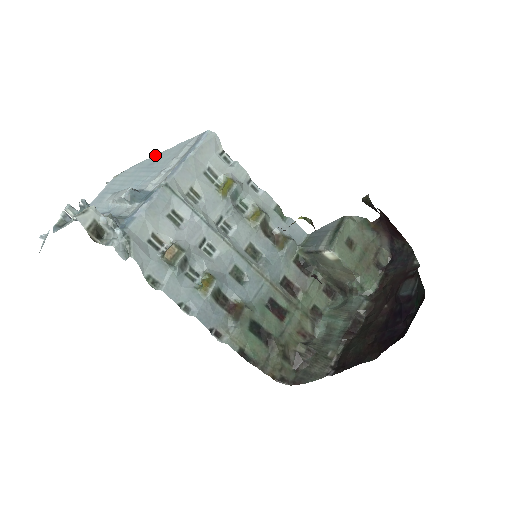
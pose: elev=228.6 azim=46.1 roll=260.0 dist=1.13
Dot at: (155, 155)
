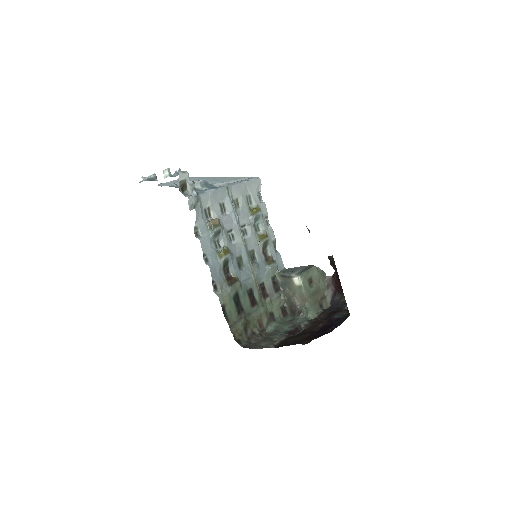
Dot at: (218, 177)
